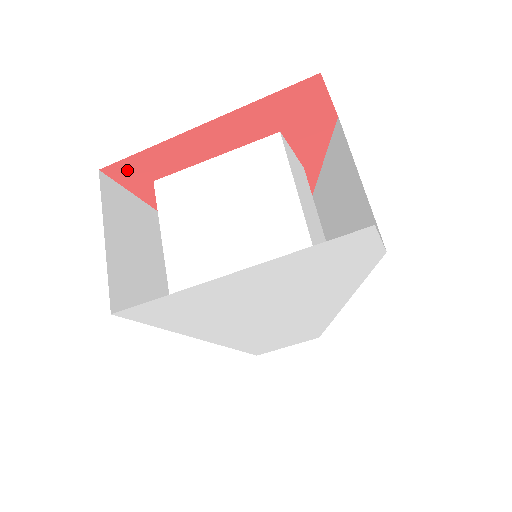
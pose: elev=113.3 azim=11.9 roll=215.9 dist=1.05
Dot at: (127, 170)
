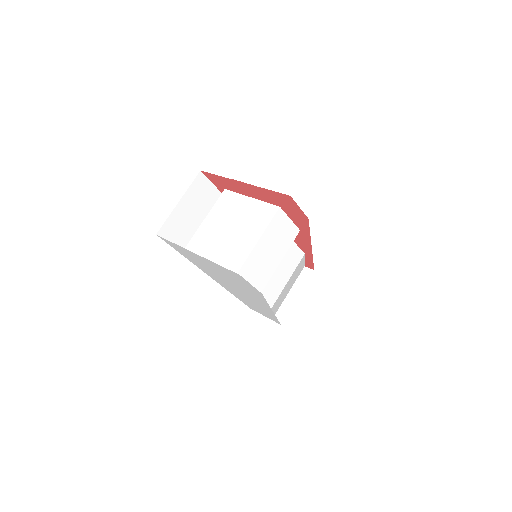
Dot at: (213, 178)
